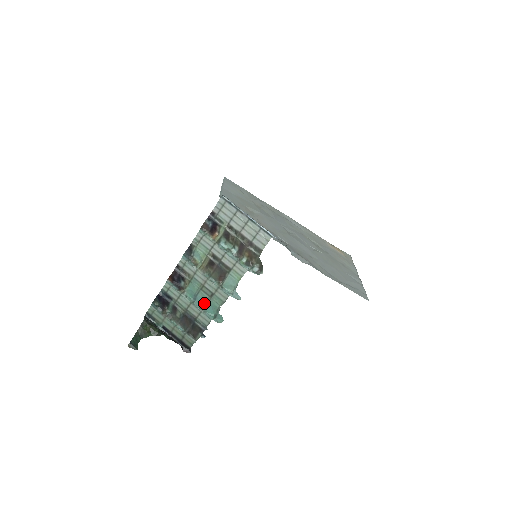
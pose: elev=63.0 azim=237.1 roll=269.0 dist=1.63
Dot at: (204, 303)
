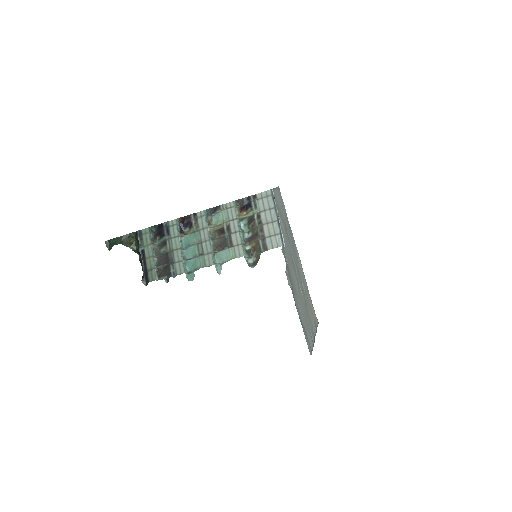
Dot at: (190, 256)
